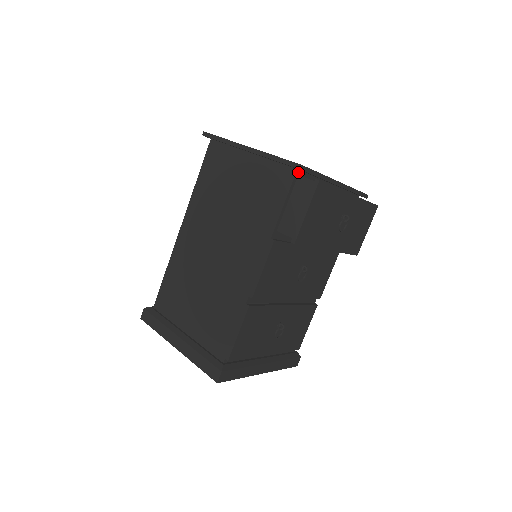
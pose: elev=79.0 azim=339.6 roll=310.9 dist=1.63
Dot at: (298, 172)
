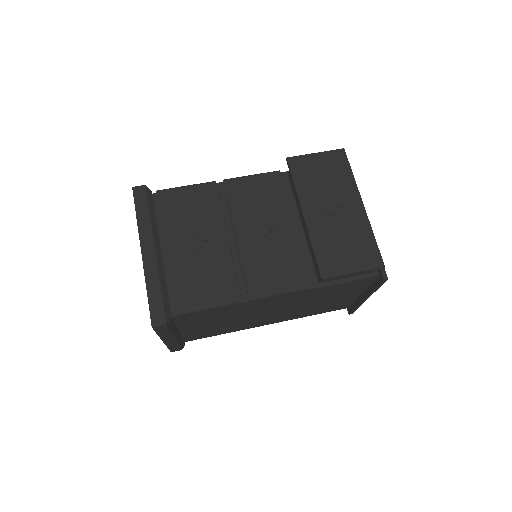
Dot at: occluded
